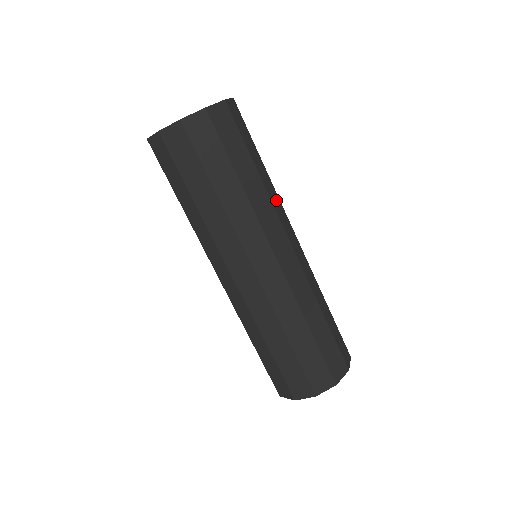
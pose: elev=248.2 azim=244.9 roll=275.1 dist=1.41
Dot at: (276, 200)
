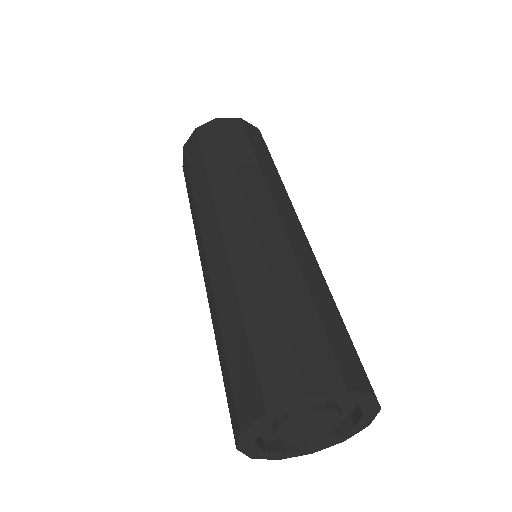
Dot at: occluded
